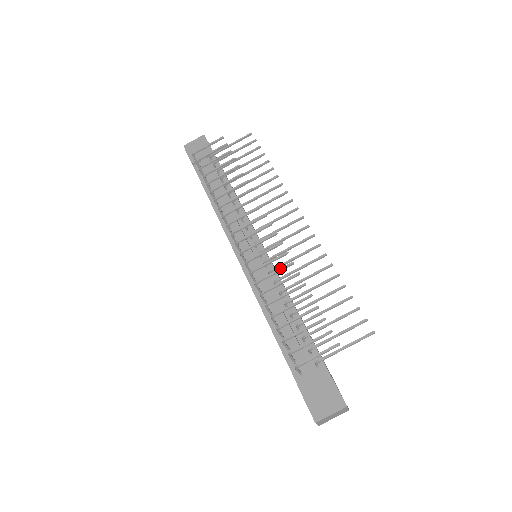
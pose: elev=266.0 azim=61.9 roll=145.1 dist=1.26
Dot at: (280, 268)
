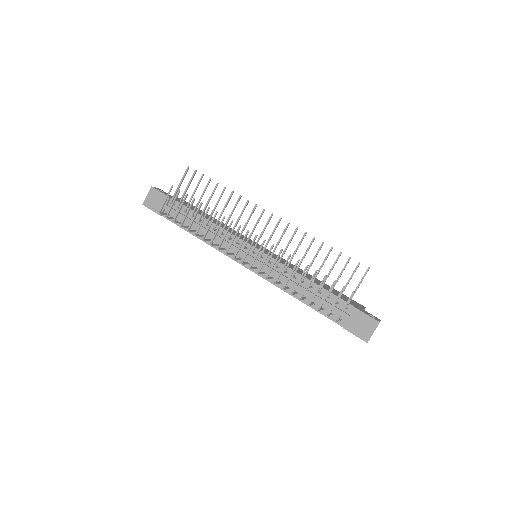
Dot at: (284, 264)
